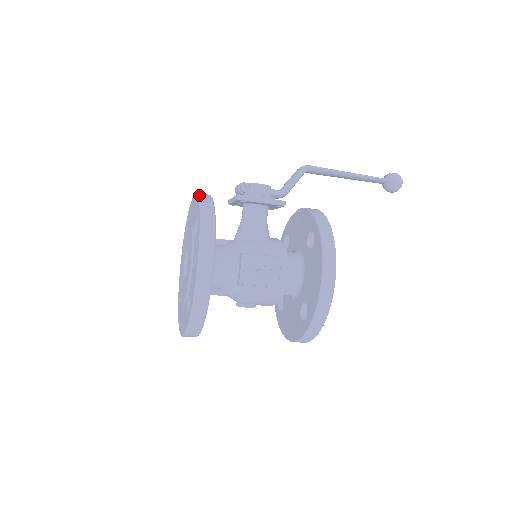
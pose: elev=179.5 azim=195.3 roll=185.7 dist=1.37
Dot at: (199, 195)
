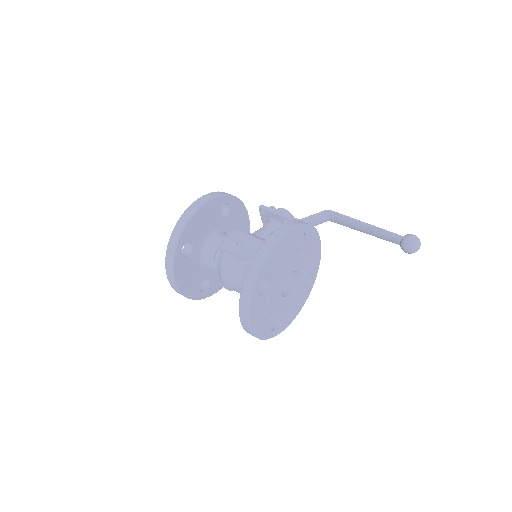
Dot at: occluded
